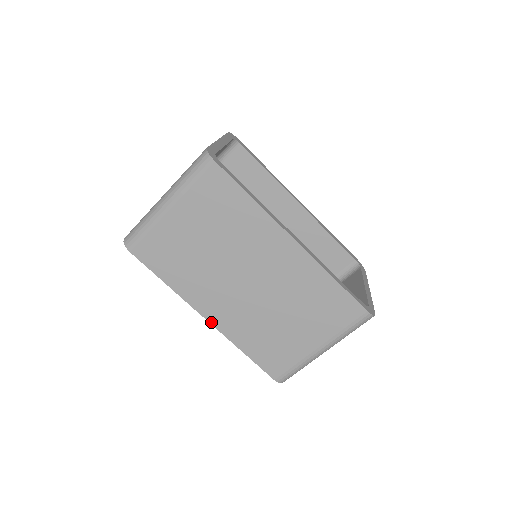
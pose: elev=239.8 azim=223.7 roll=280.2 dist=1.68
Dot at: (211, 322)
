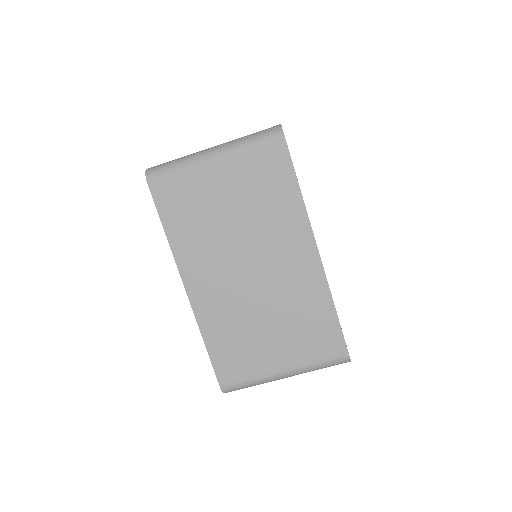
Dot at: (189, 295)
